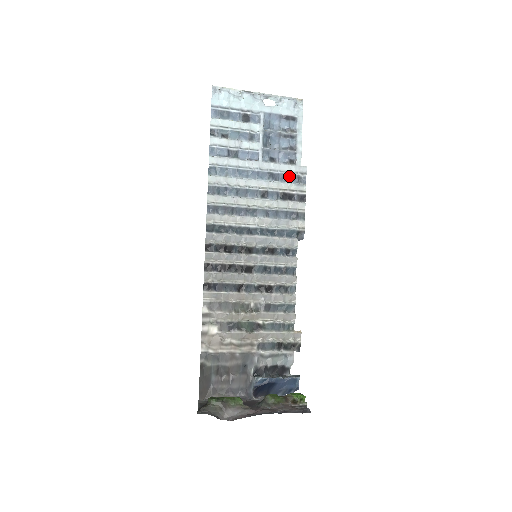
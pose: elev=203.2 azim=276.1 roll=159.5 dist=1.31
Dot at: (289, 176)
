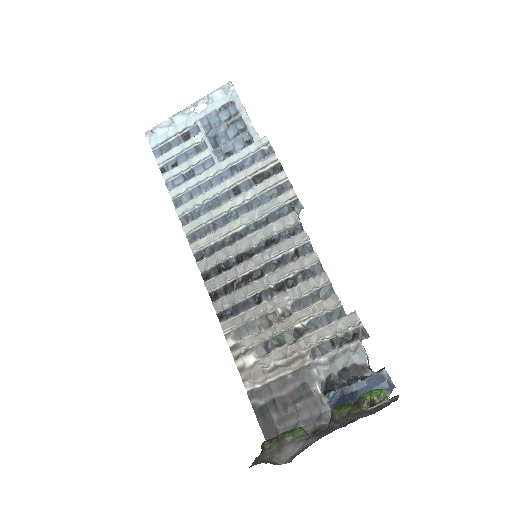
Dot at: (253, 157)
